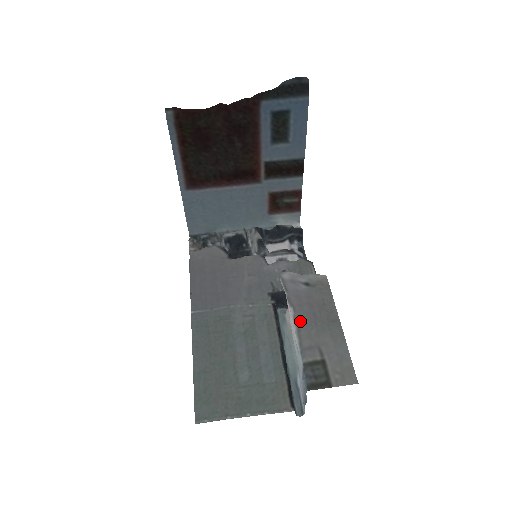
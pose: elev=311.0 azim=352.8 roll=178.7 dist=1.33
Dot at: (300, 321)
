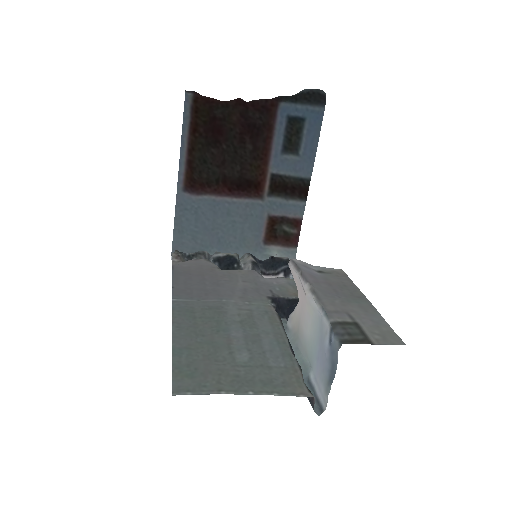
Dot at: (319, 291)
